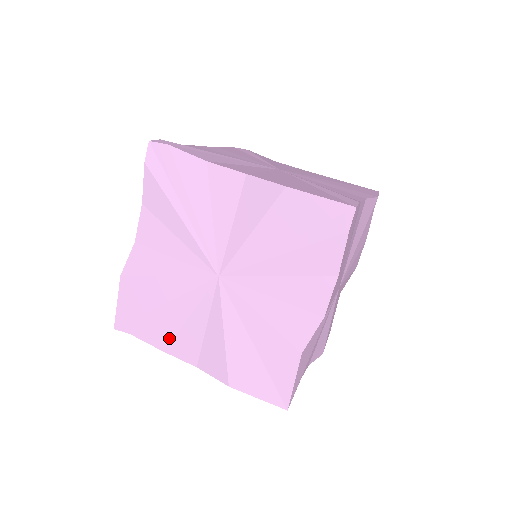
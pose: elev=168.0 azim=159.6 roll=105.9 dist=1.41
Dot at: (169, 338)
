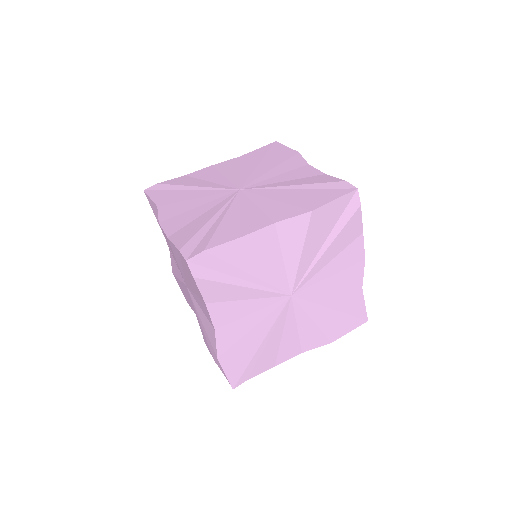
Dot at: (275, 357)
